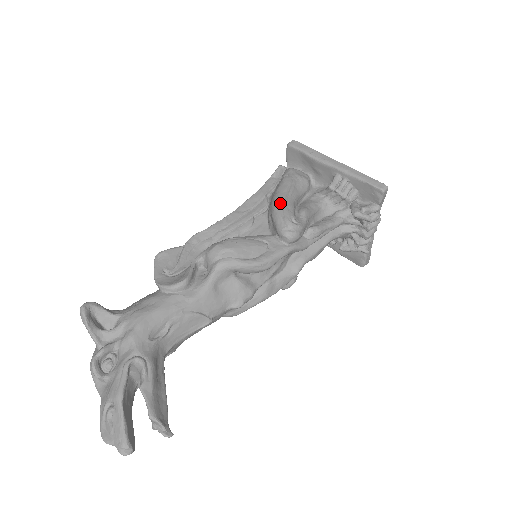
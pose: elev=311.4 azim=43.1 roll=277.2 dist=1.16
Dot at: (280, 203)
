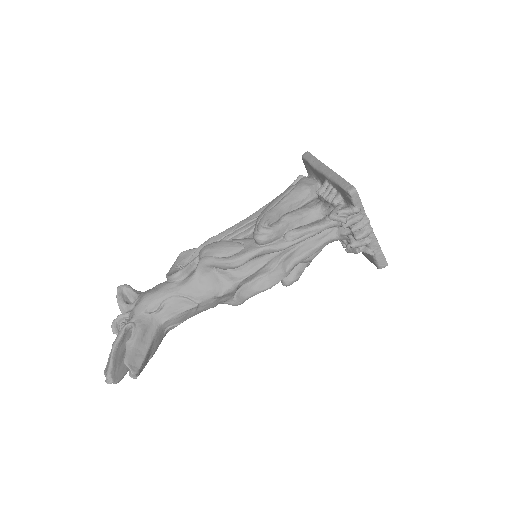
Dot at: (265, 210)
